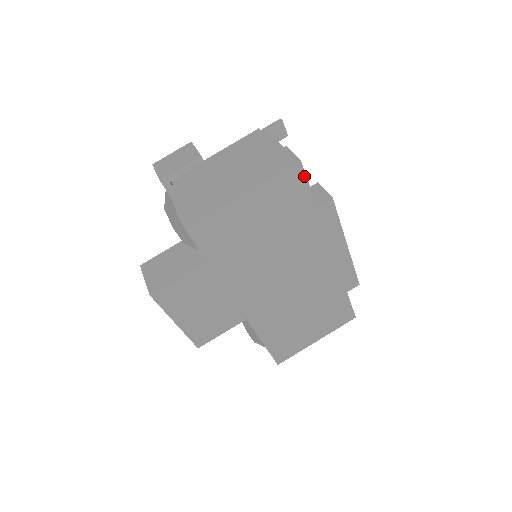
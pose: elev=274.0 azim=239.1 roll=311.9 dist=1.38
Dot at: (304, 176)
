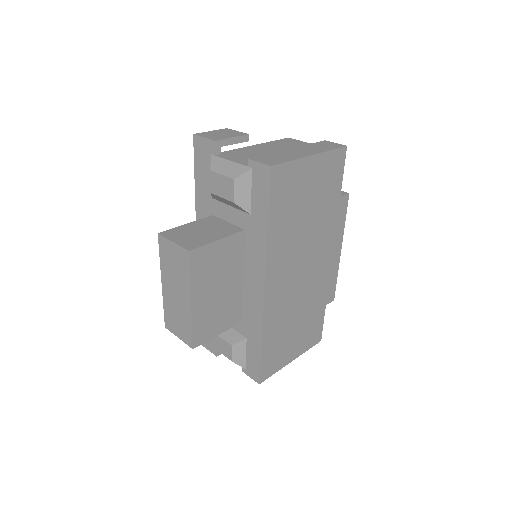
Dot at: (344, 163)
